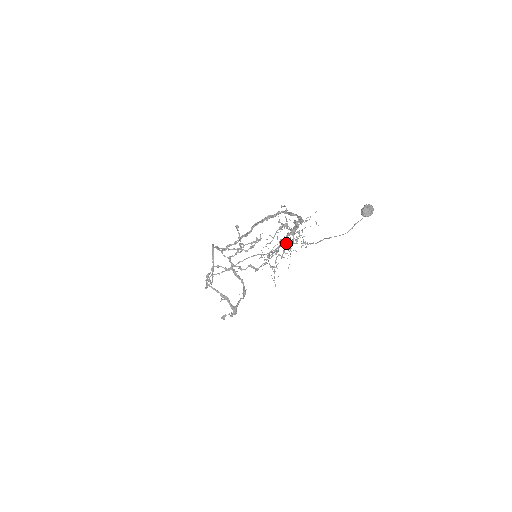
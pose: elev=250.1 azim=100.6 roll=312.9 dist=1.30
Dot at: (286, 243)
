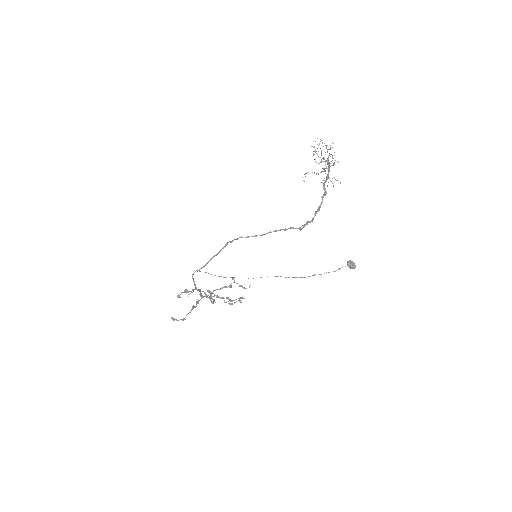
Dot at: occluded
